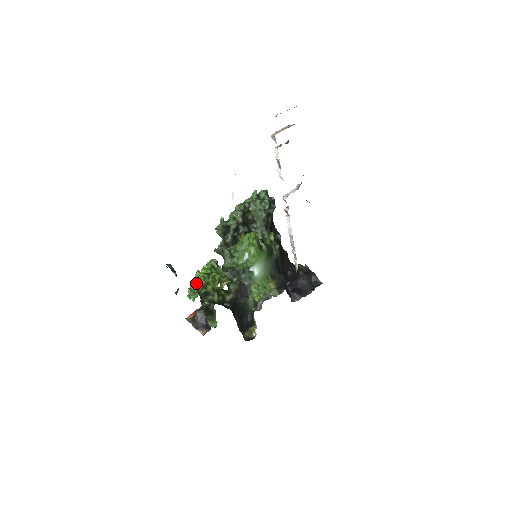
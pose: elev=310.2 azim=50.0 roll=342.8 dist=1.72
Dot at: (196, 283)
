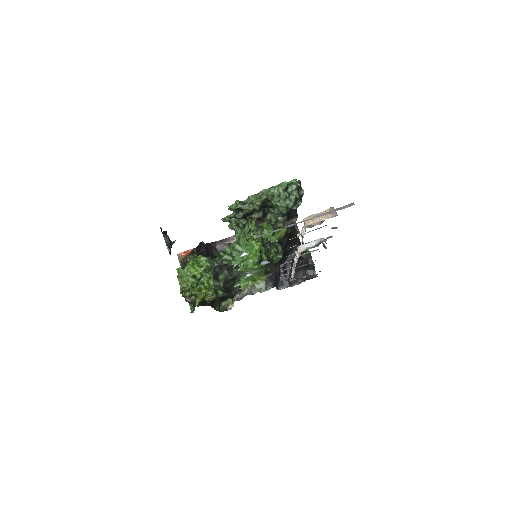
Dot at: (186, 273)
